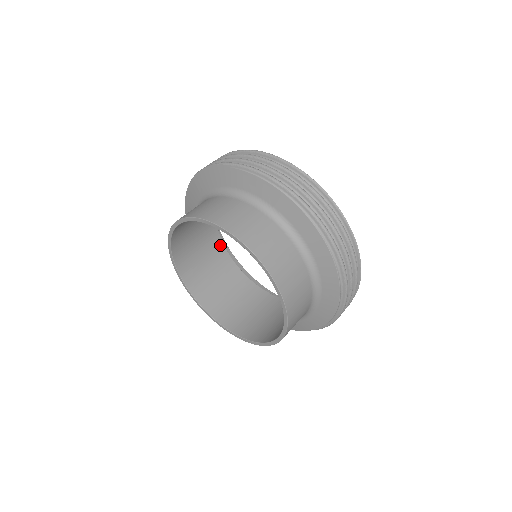
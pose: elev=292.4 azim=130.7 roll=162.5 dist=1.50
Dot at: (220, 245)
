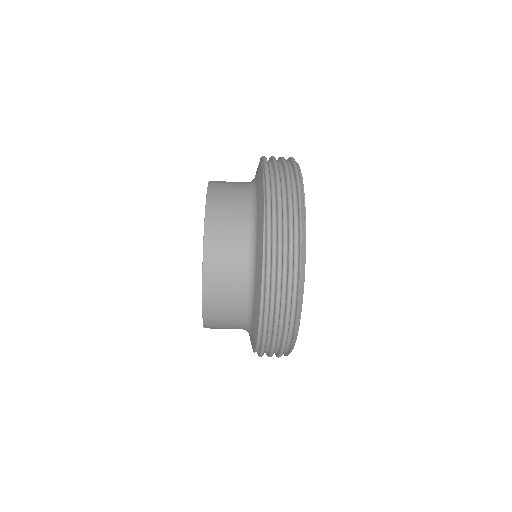
Dot at: occluded
